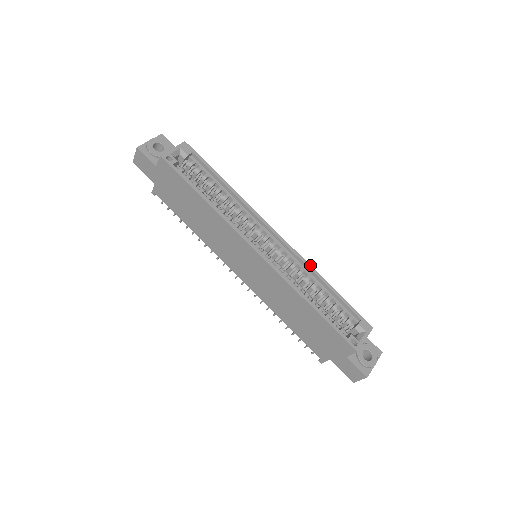
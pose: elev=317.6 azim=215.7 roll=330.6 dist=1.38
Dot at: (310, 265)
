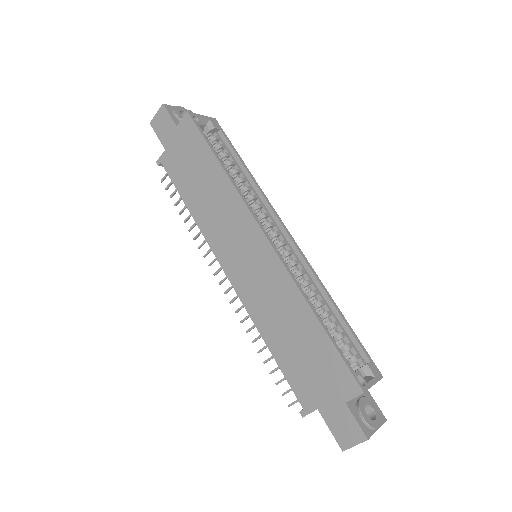
Dot at: occluded
